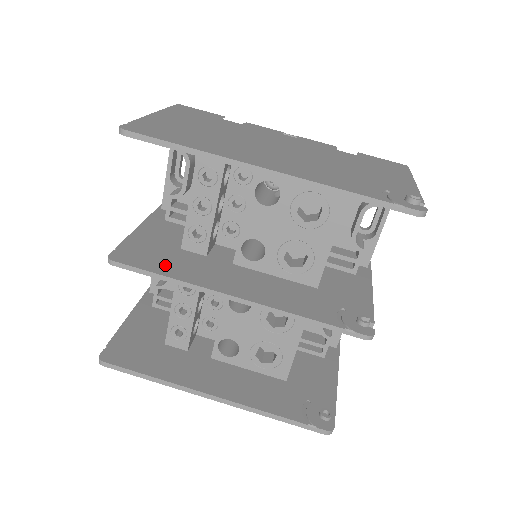
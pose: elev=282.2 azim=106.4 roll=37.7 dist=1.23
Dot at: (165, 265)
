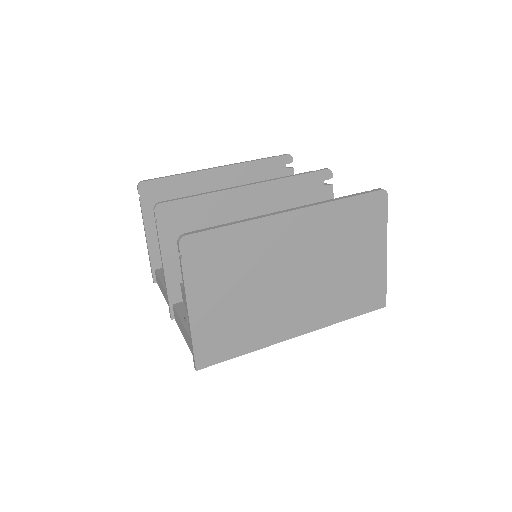
Dot at: (195, 209)
